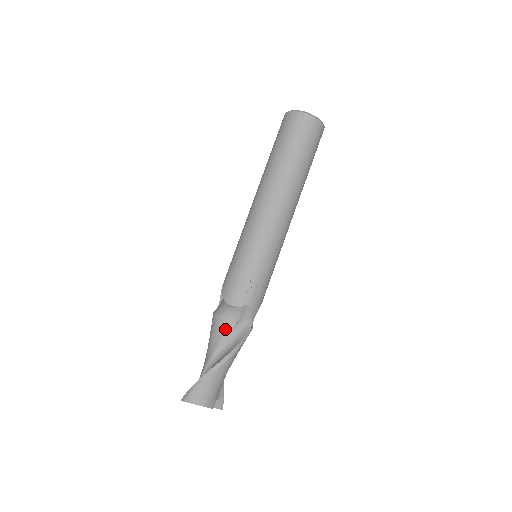
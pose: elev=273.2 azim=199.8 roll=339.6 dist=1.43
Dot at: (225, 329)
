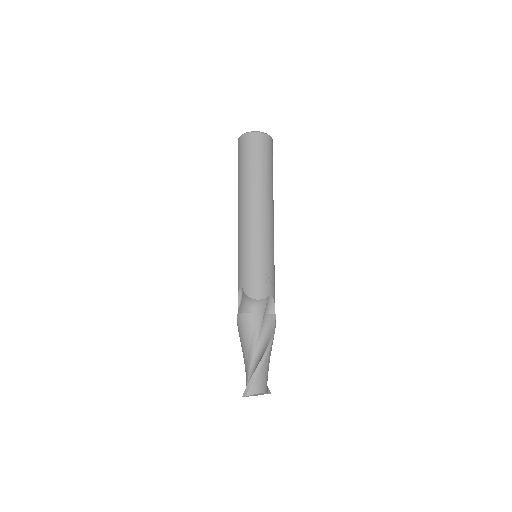
Dot at: (257, 322)
